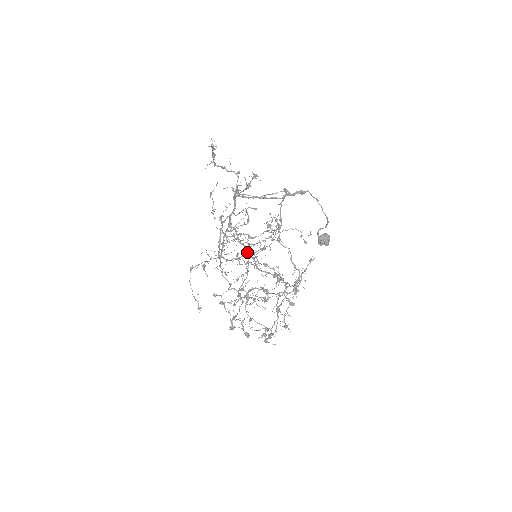
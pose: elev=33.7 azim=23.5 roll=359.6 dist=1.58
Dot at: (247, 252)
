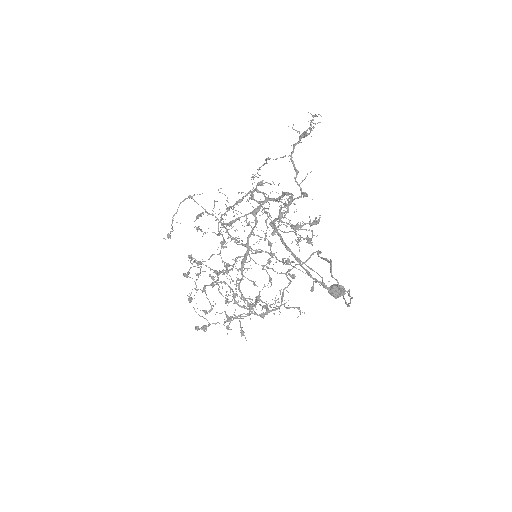
Dot at: (242, 263)
